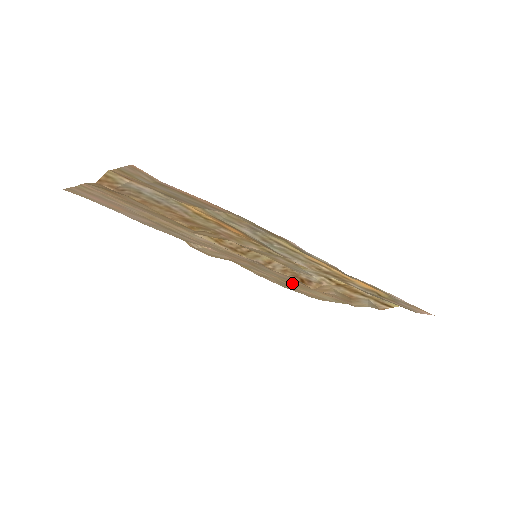
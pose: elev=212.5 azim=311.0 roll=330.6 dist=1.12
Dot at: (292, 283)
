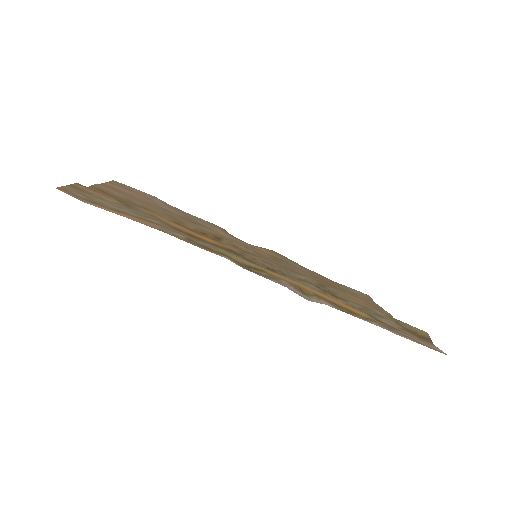
Dot at: (326, 282)
